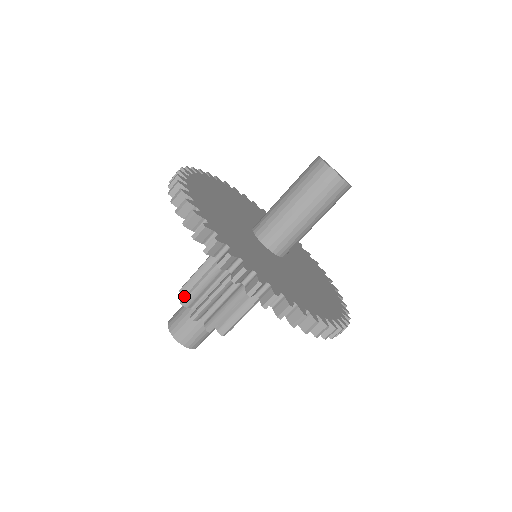
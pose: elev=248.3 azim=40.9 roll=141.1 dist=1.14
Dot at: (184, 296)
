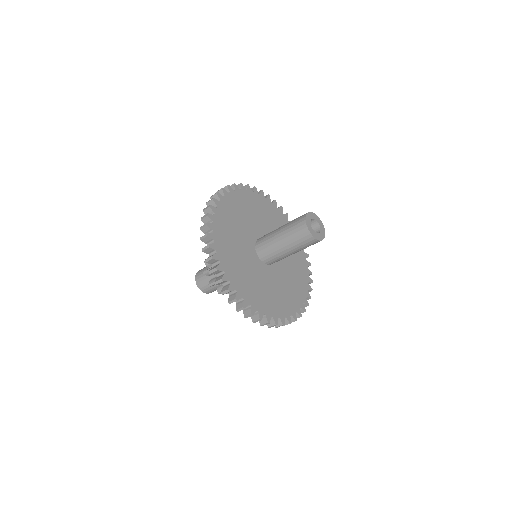
Dot at: (206, 270)
